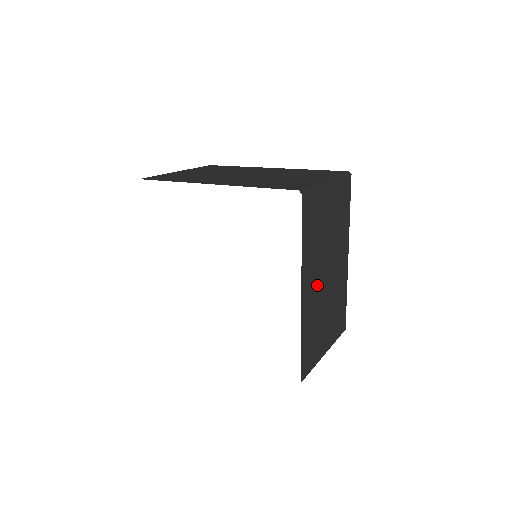
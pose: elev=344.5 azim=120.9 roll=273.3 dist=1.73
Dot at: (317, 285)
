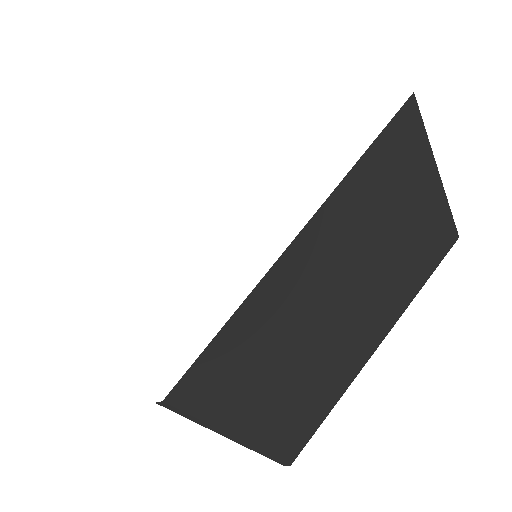
Dot at: (323, 281)
